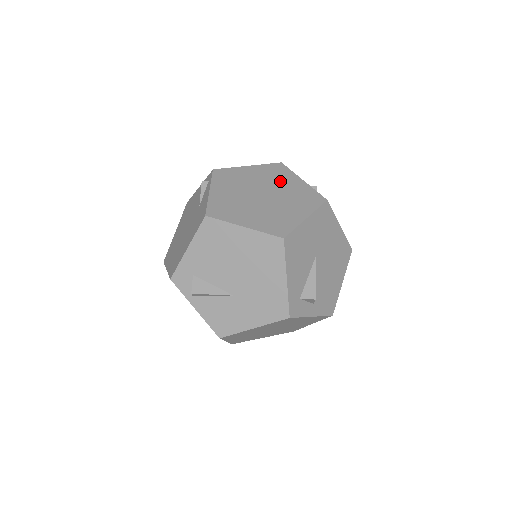
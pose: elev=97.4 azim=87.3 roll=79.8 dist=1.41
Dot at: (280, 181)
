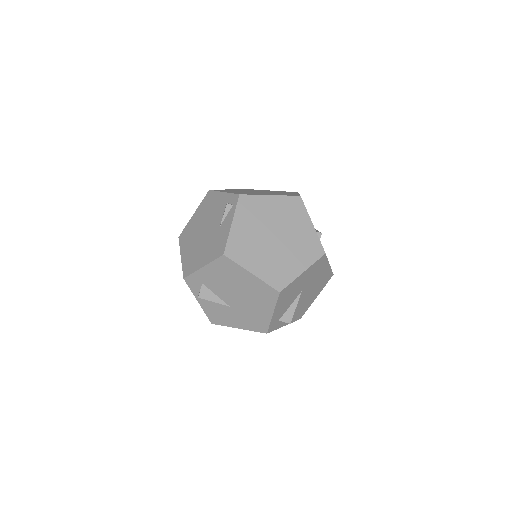
Dot at: (293, 222)
